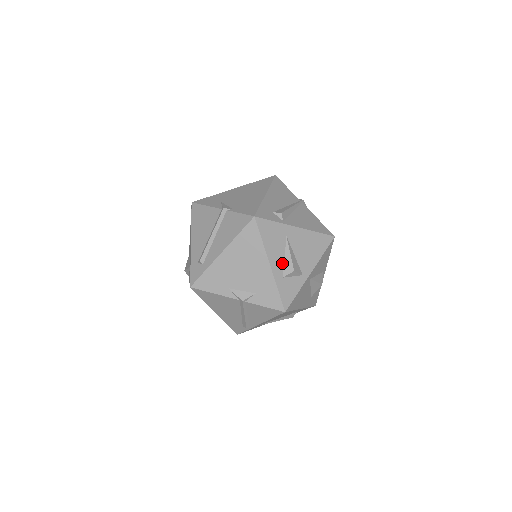
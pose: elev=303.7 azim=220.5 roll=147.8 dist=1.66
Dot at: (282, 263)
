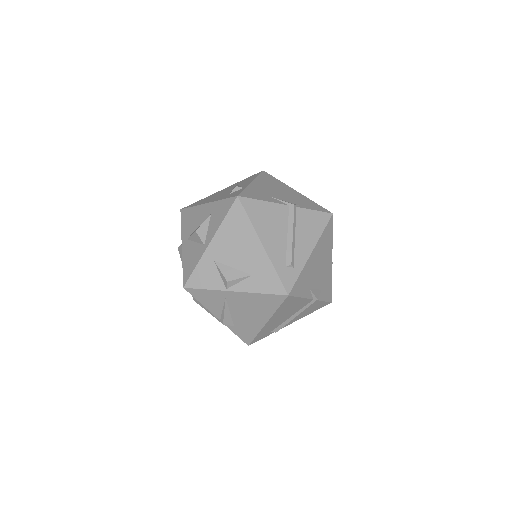
Dot at: occluded
